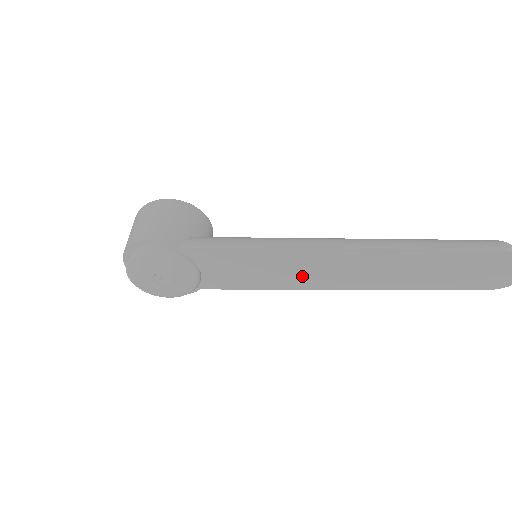
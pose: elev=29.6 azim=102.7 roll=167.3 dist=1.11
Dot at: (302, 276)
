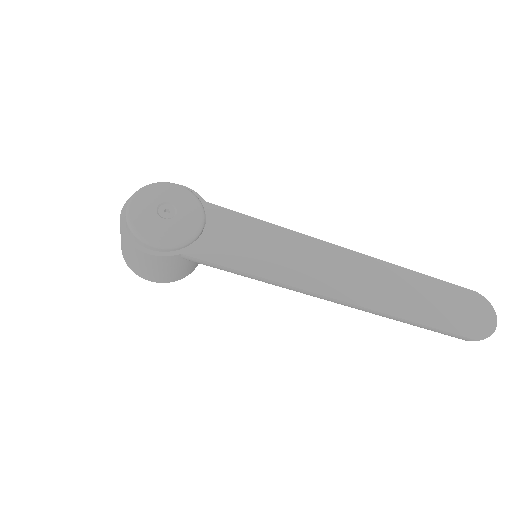
Dot at: (302, 269)
